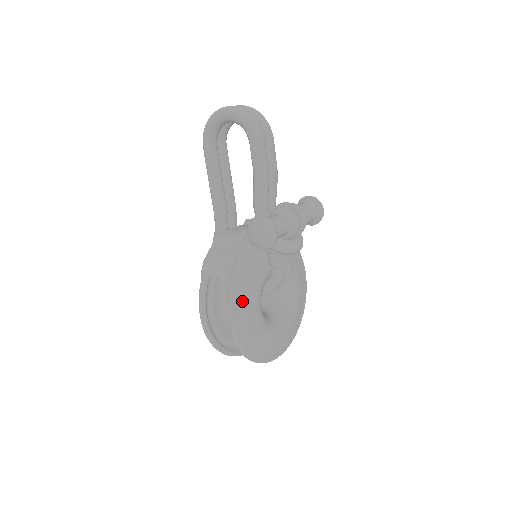
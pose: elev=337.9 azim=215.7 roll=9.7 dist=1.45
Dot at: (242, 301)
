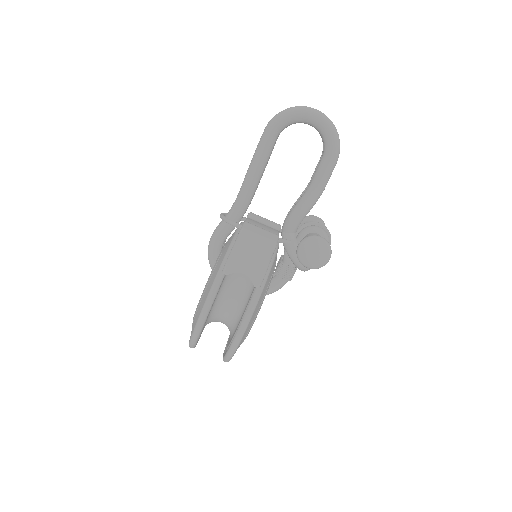
Dot at: (258, 306)
